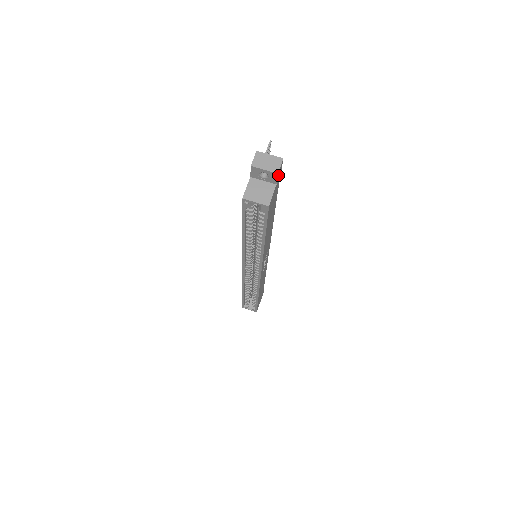
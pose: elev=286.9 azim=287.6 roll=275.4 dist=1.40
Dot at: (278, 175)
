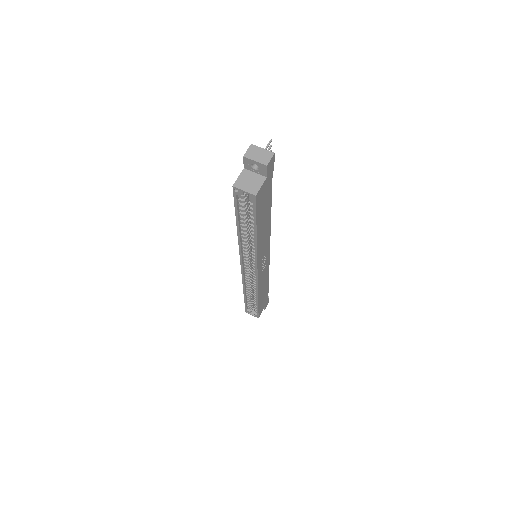
Dot at: (268, 168)
